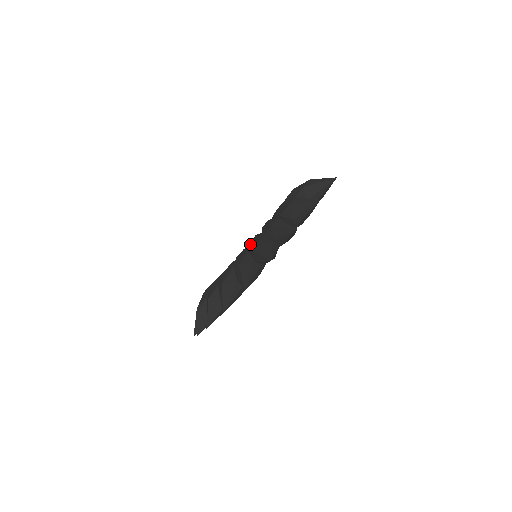
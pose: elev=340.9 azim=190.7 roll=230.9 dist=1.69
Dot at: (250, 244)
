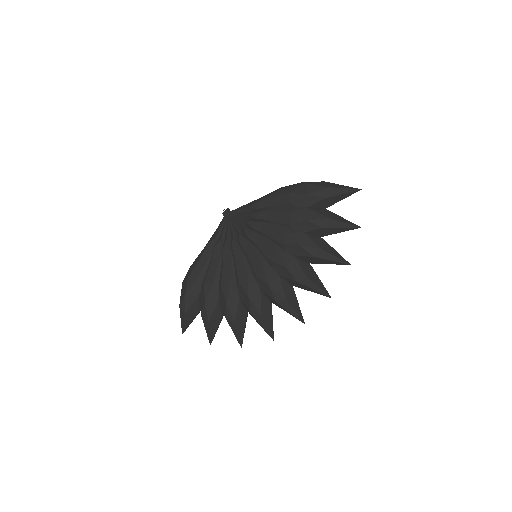
Dot at: (282, 269)
